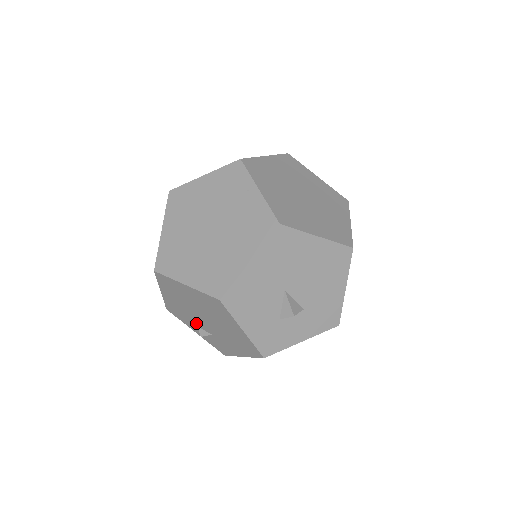
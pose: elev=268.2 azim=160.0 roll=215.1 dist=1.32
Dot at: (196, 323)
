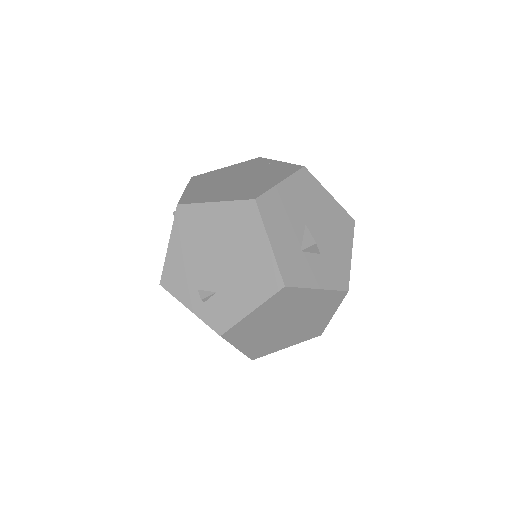
Dot at: (199, 282)
